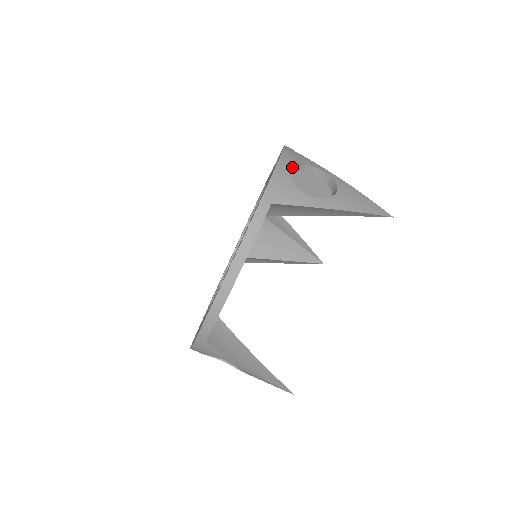
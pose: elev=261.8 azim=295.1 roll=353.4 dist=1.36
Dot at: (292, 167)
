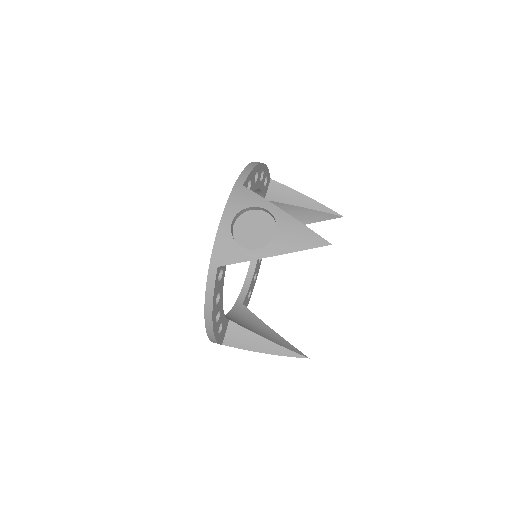
Dot at: occluded
